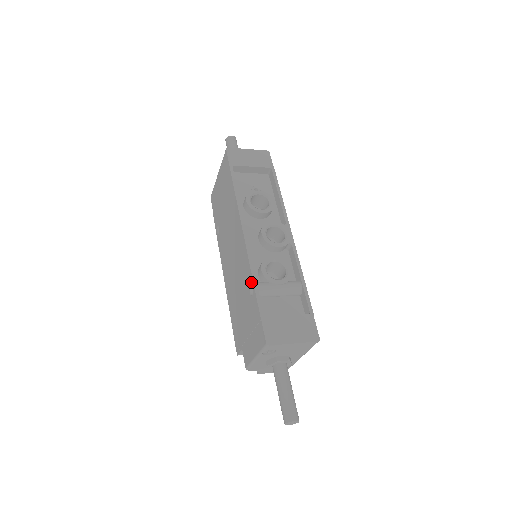
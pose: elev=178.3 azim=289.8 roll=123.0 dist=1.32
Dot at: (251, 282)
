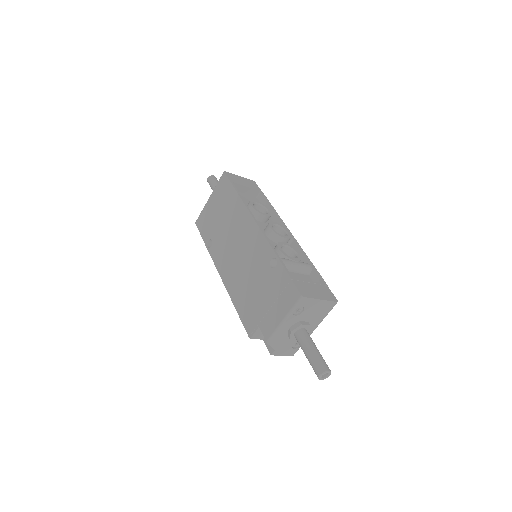
Dot at: (273, 256)
